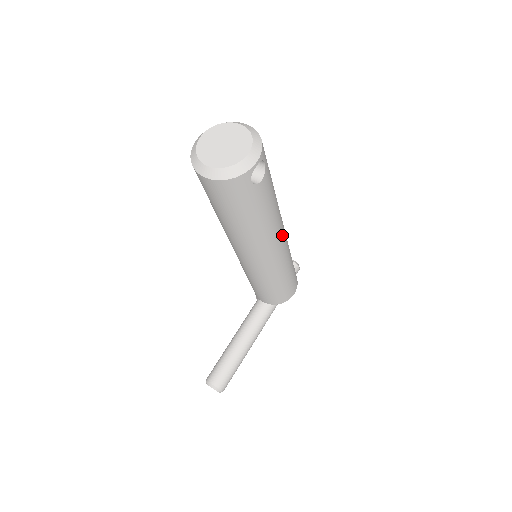
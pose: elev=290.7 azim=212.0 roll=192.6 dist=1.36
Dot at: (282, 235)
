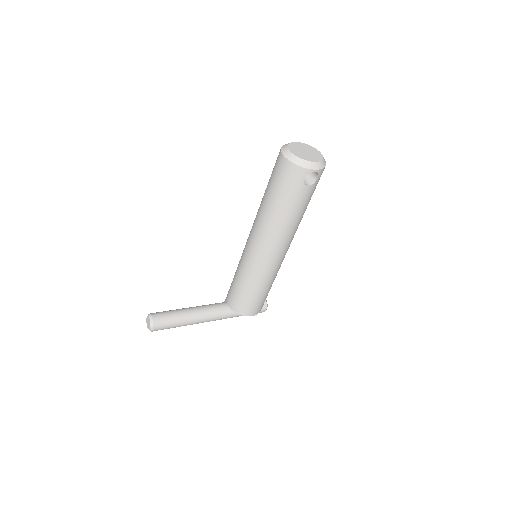
Dot at: (285, 248)
